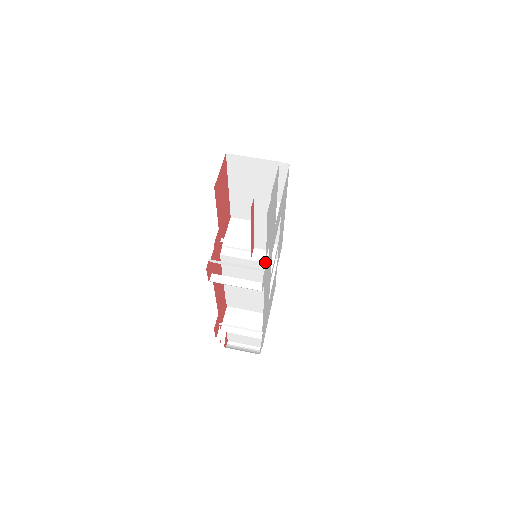
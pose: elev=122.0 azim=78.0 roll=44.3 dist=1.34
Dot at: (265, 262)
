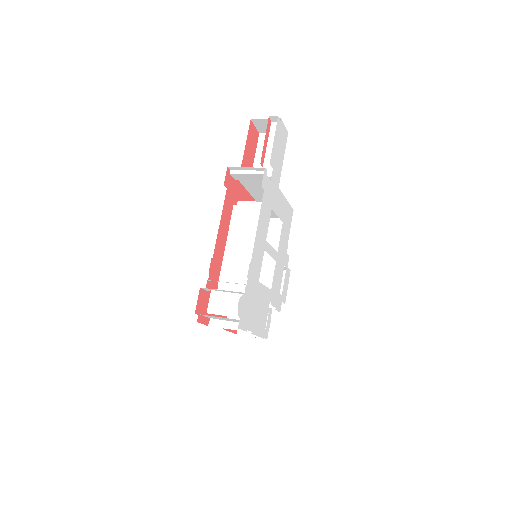
Dot at: occluded
